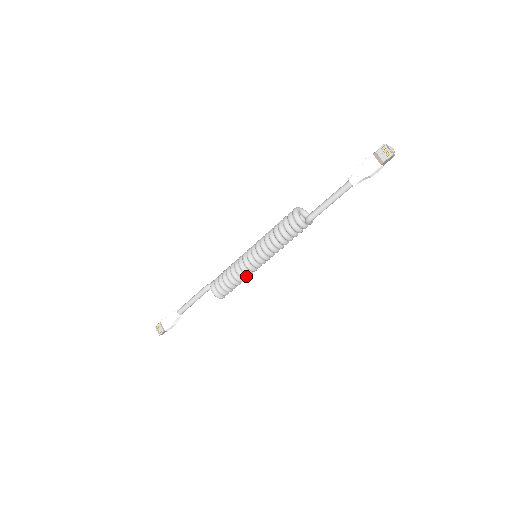
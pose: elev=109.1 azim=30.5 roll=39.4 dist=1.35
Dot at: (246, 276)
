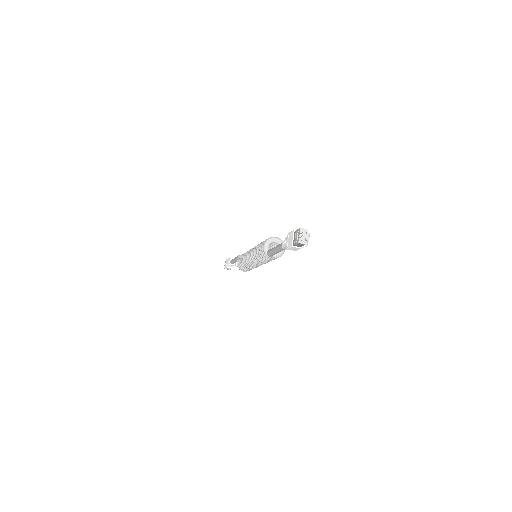
Dot at: (250, 266)
